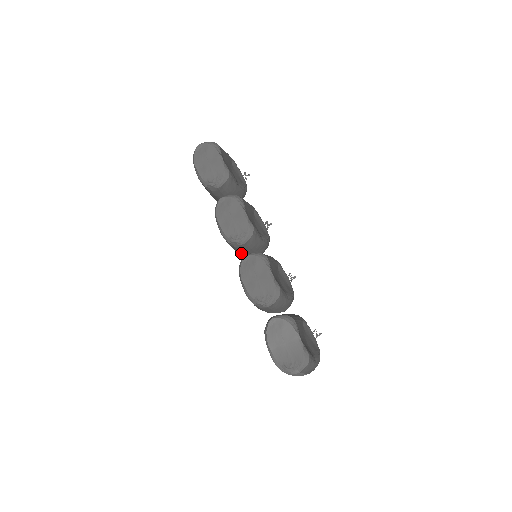
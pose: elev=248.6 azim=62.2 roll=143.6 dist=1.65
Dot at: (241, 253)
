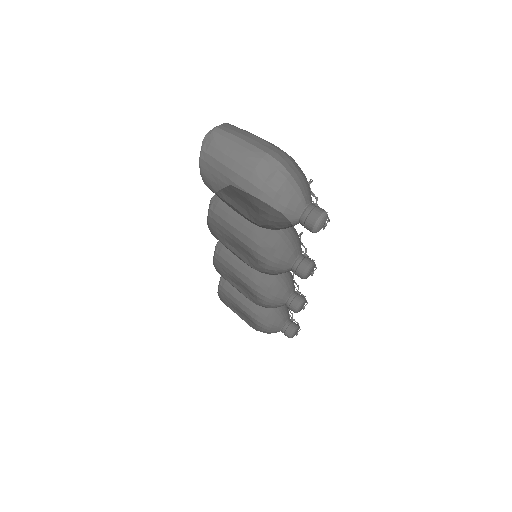
Dot at: (240, 264)
